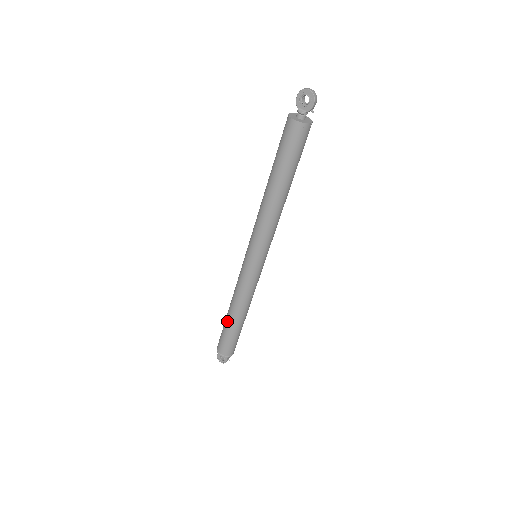
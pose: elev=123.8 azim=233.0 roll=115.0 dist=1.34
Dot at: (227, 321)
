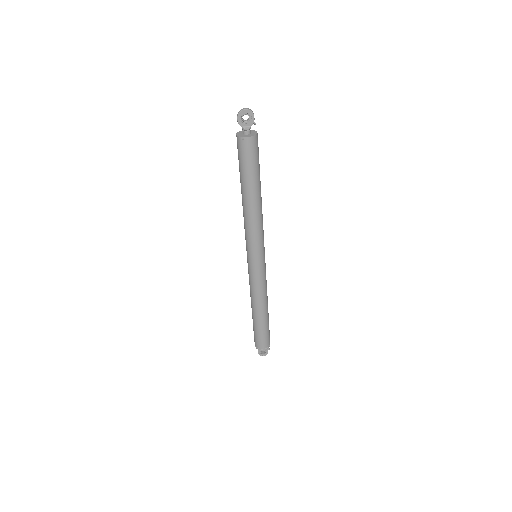
Dot at: (257, 320)
